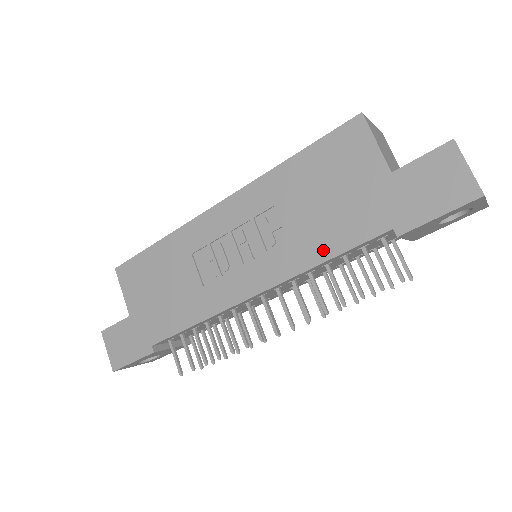
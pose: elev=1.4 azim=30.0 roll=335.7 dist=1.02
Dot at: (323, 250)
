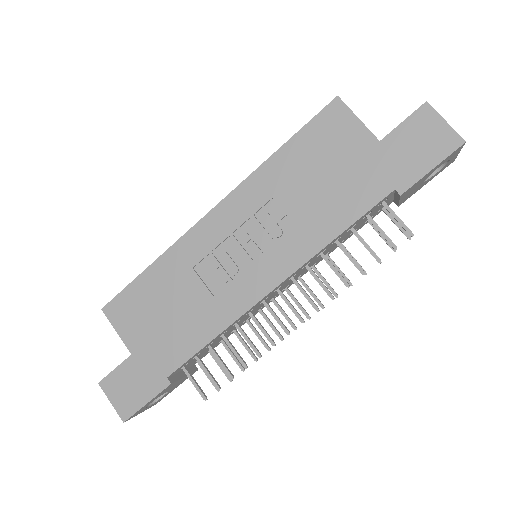
Dot at: (333, 226)
